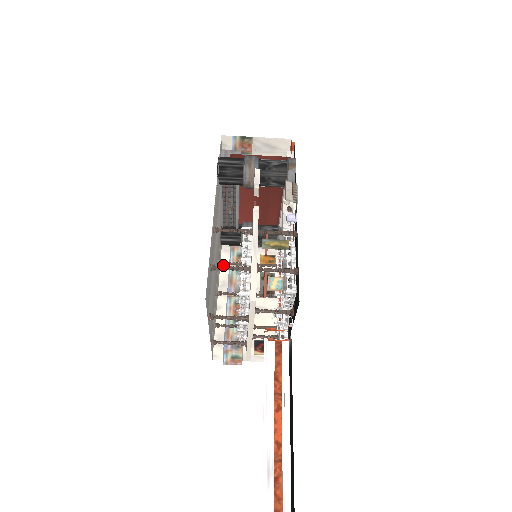
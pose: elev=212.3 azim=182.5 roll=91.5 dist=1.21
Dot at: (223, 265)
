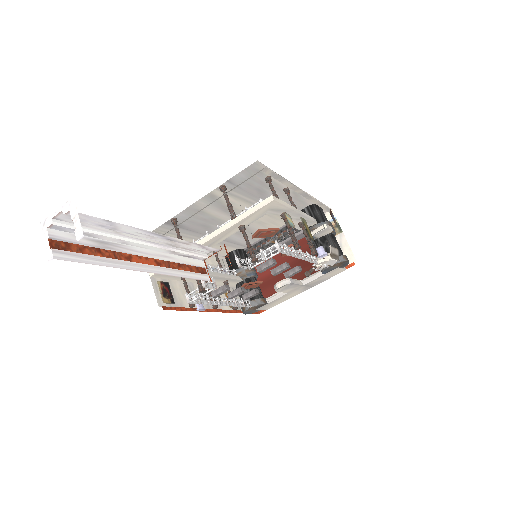
Dot at: occluded
